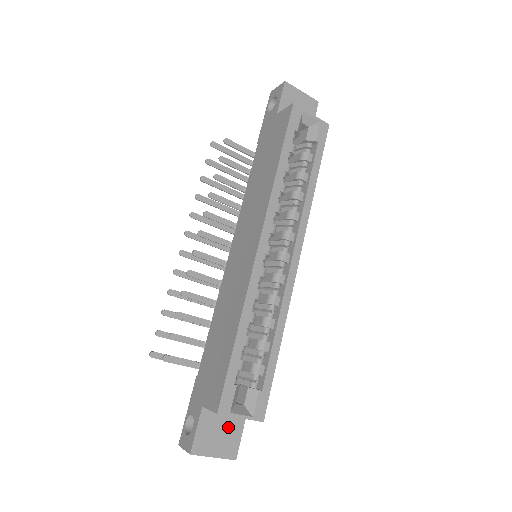
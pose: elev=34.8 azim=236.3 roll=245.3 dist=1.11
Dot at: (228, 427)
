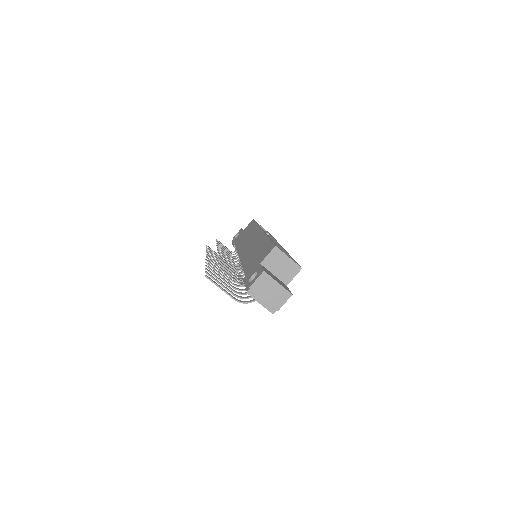
Dot at: (279, 281)
